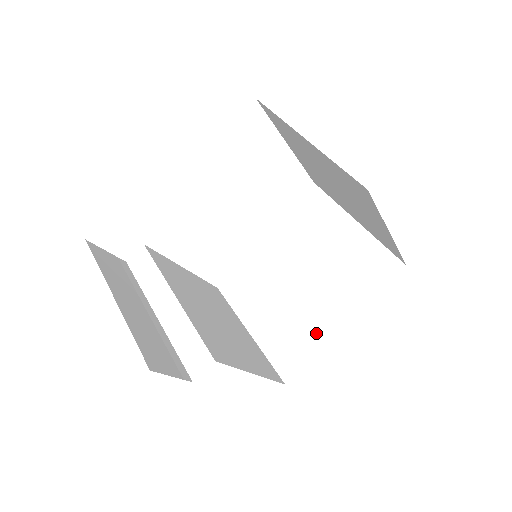
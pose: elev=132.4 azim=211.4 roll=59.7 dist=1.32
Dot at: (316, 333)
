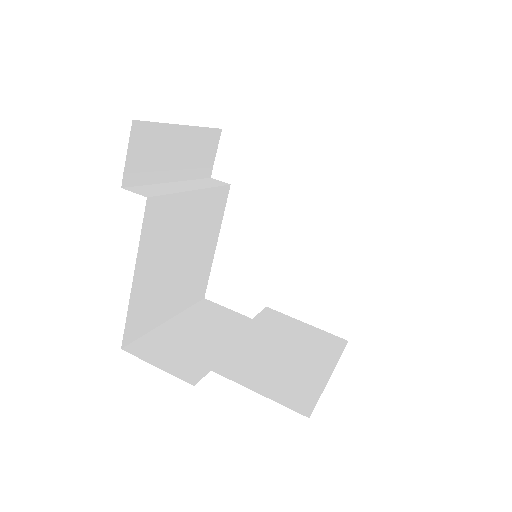
Dot at: (190, 367)
